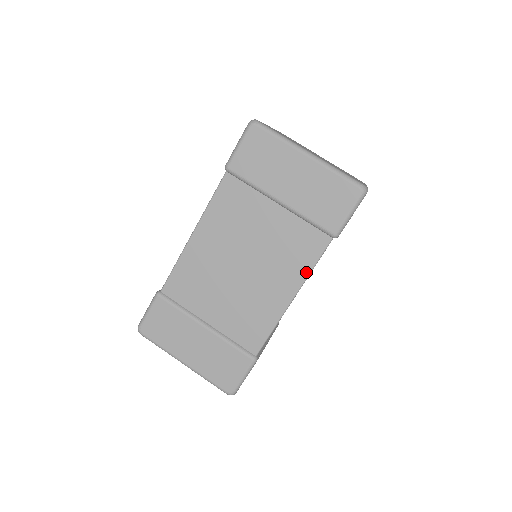
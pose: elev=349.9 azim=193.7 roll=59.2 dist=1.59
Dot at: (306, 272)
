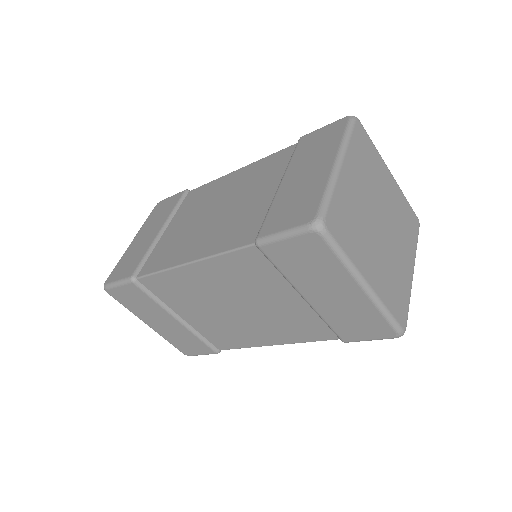
Dot at: (298, 341)
